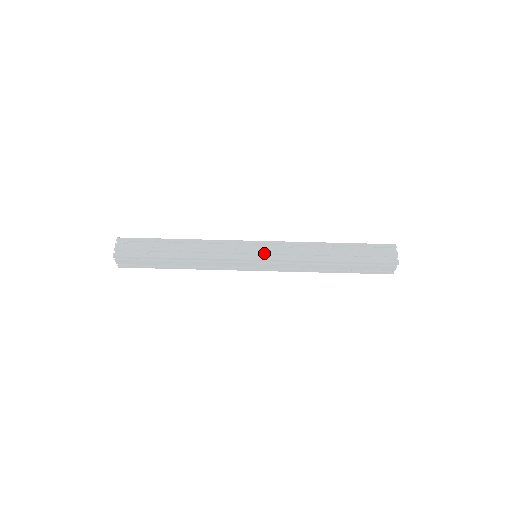
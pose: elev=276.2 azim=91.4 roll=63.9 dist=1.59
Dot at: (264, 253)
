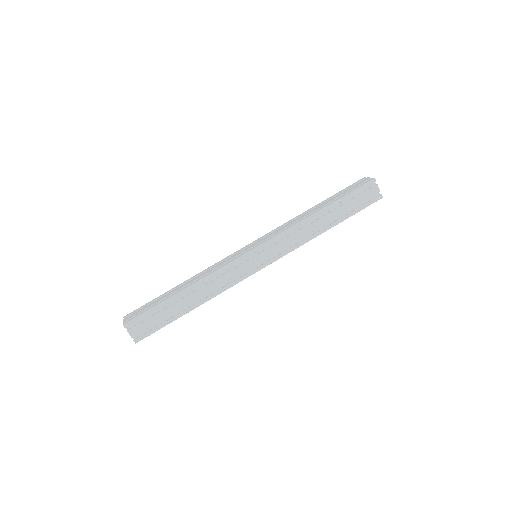
Dot at: (259, 243)
